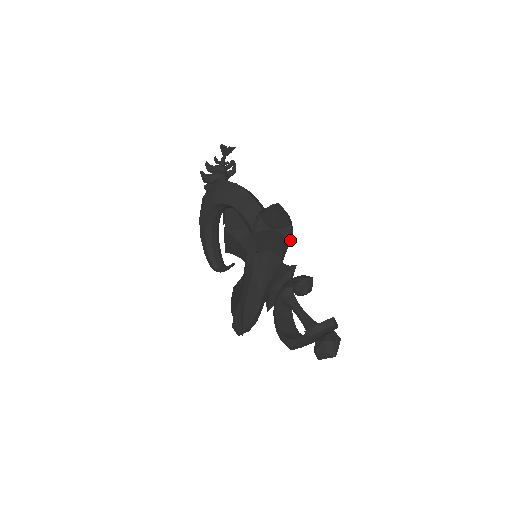
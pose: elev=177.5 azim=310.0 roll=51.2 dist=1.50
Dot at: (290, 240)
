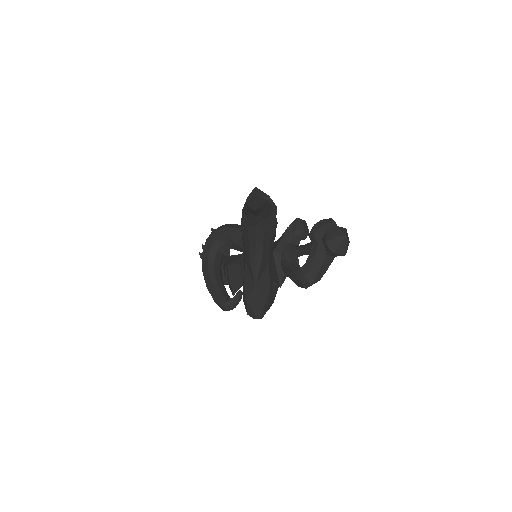
Dot at: (276, 211)
